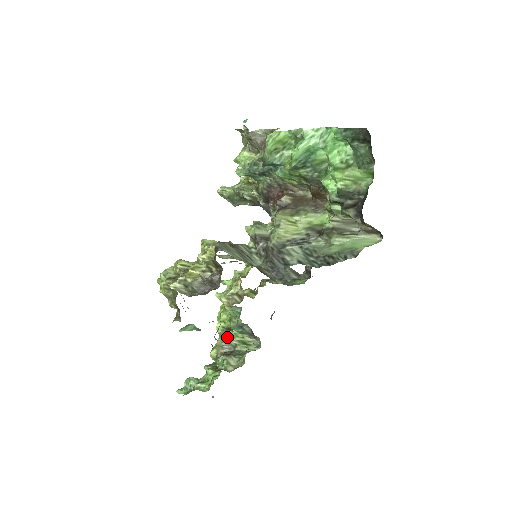
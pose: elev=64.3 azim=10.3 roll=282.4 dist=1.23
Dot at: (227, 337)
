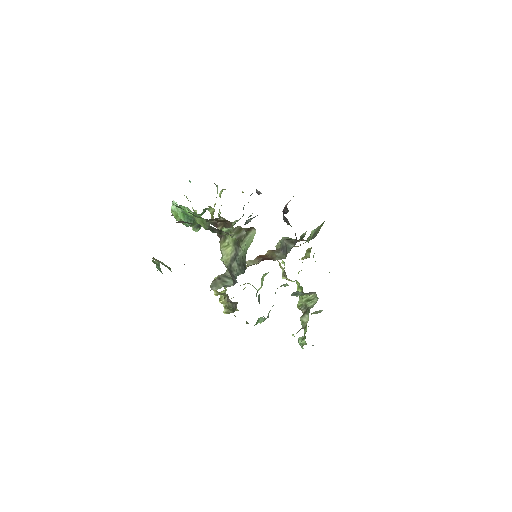
Dot at: (300, 301)
